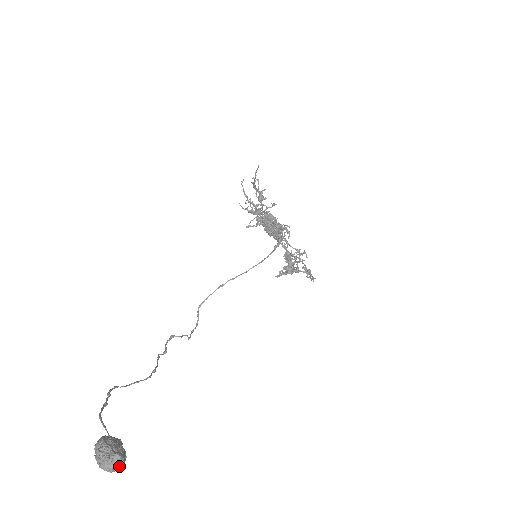
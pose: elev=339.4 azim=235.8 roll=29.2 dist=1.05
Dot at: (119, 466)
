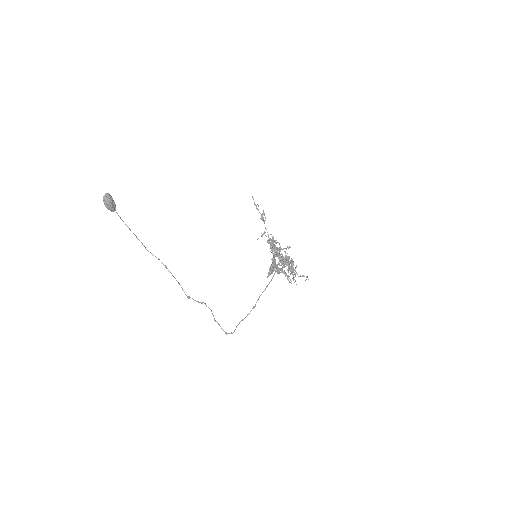
Dot at: (106, 198)
